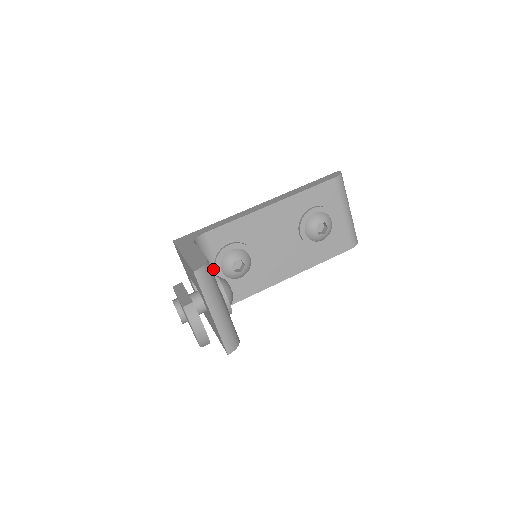
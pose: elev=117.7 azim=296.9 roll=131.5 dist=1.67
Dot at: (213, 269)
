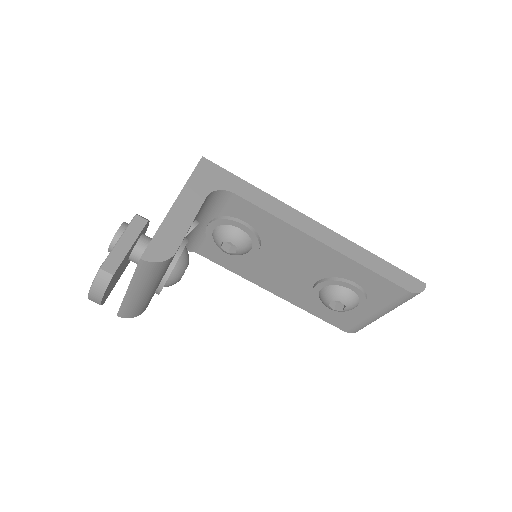
Dot at: (208, 220)
